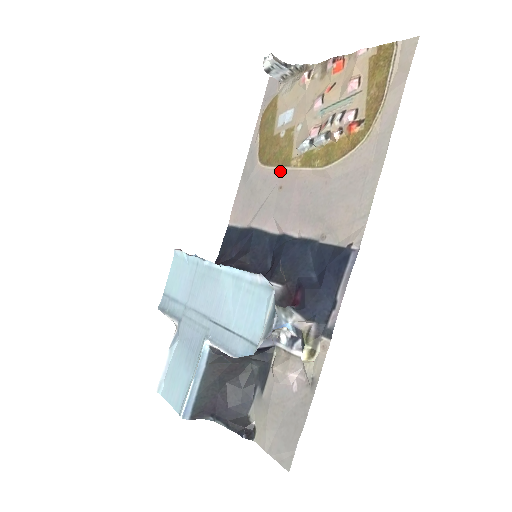
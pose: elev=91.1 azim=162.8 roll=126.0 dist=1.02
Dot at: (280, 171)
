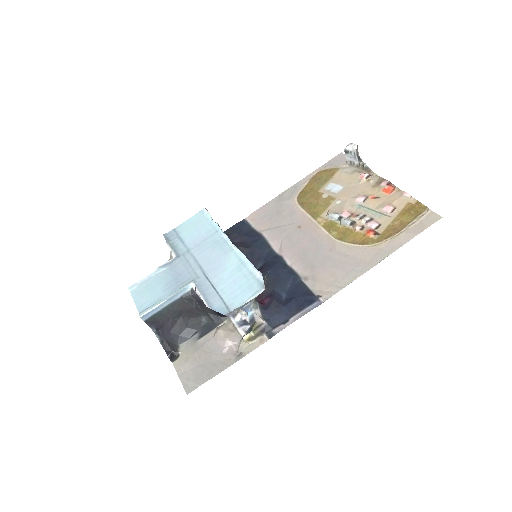
Dot at: (307, 217)
